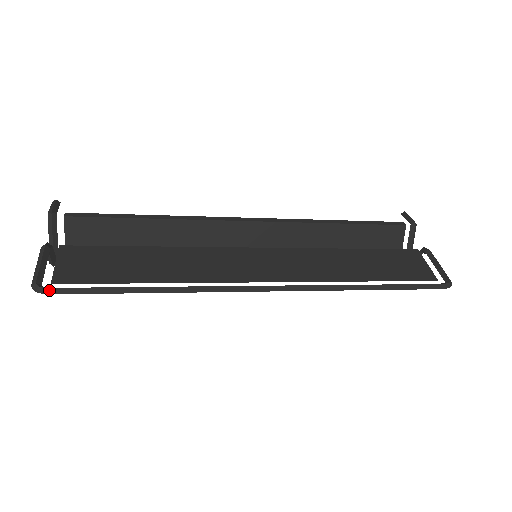
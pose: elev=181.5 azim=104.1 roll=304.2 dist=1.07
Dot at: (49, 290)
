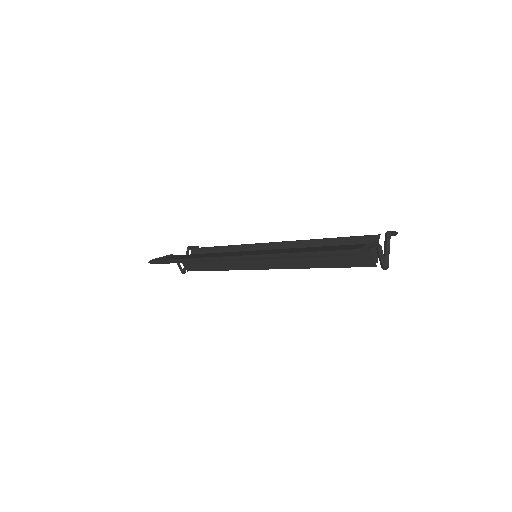
Dot at: (152, 261)
